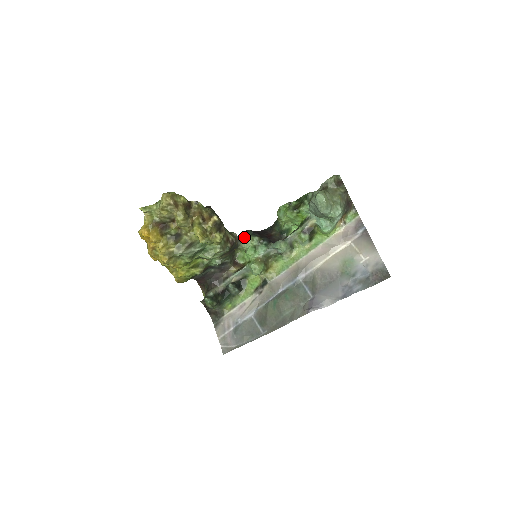
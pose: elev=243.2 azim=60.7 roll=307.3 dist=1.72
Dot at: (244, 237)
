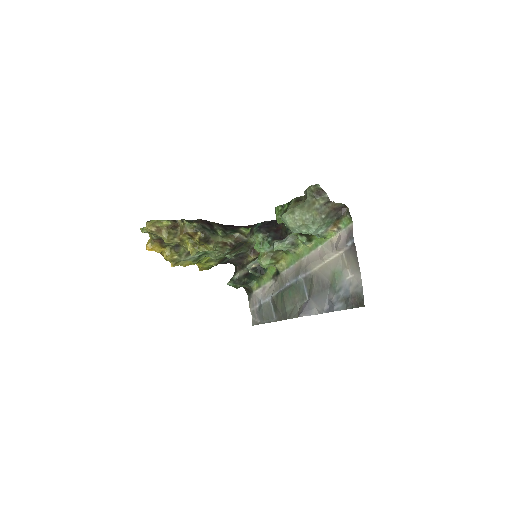
Dot at: (252, 232)
